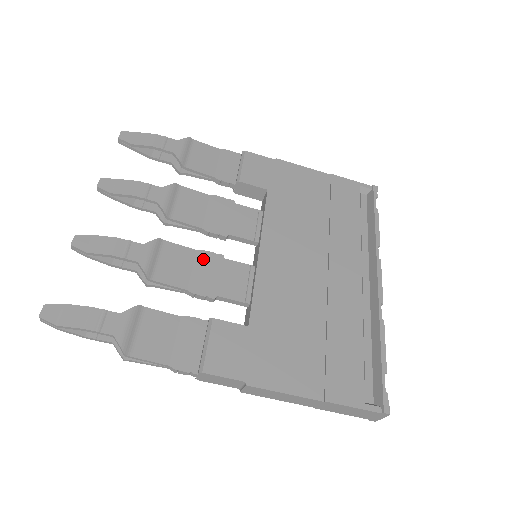
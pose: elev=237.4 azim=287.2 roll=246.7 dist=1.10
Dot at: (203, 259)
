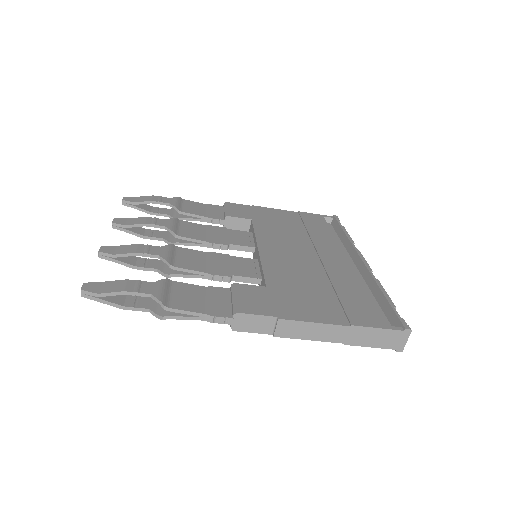
Dot at: (213, 256)
